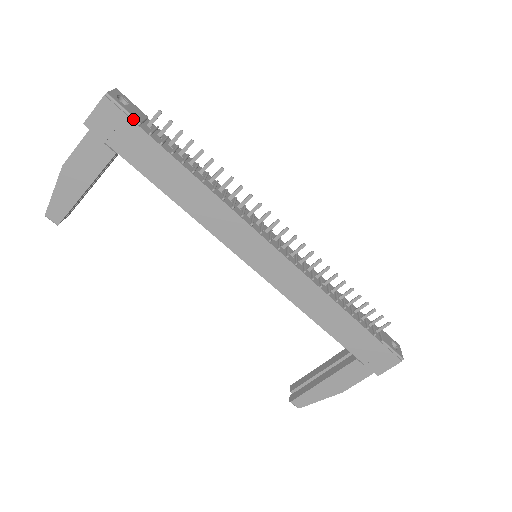
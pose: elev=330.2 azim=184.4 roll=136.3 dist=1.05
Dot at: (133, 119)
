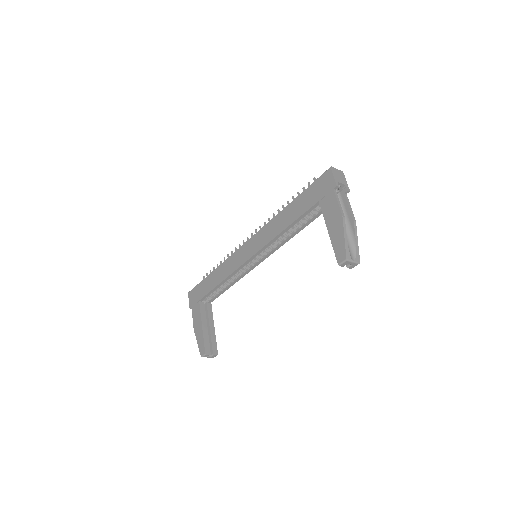
Dot at: (196, 286)
